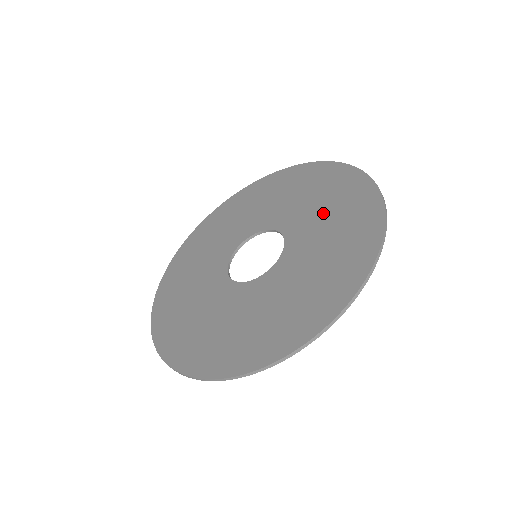
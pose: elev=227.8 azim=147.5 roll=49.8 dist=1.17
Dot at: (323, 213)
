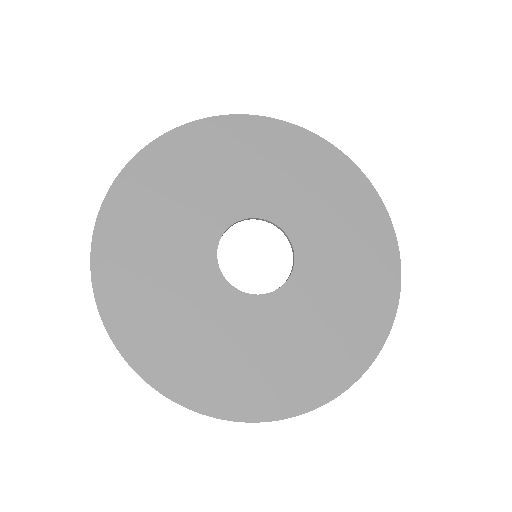
Dot at: (343, 256)
